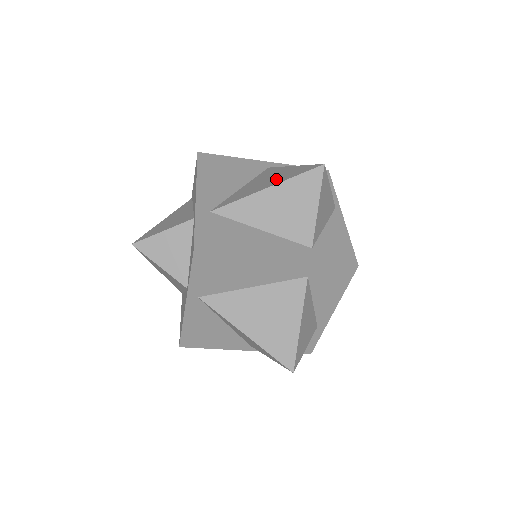
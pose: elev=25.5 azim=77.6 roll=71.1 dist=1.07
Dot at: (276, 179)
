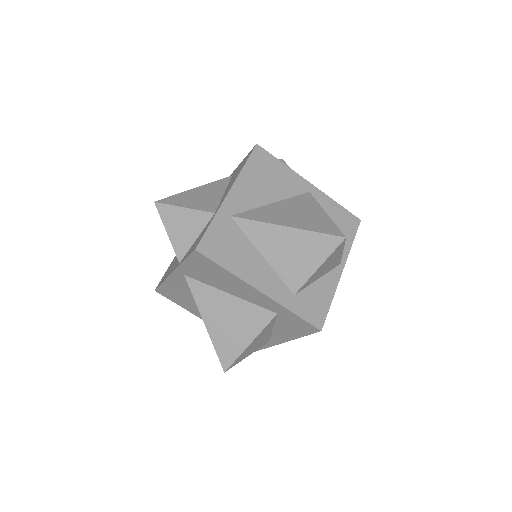
Dot at: (301, 220)
